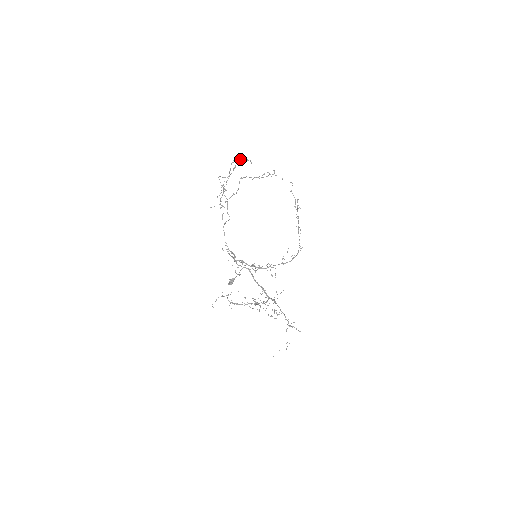
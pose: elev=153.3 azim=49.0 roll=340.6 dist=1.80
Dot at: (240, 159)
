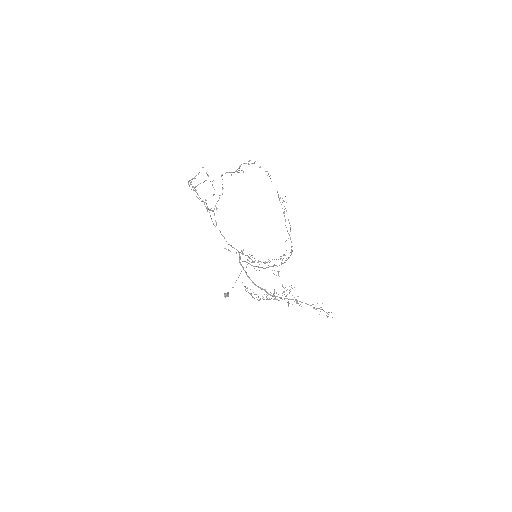
Dot at: (194, 178)
